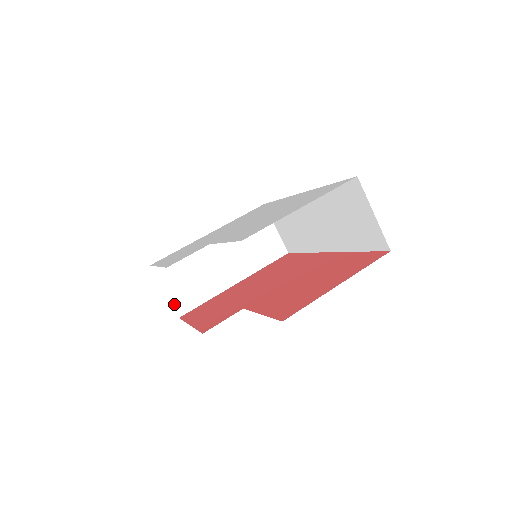
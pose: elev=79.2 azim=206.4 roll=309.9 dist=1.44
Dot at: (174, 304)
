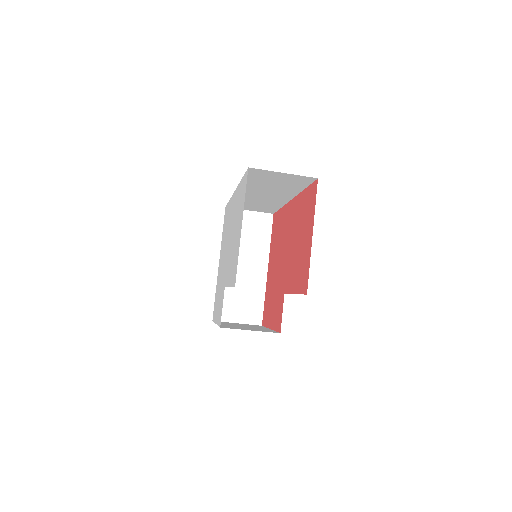
Dot at: (250, 322)
